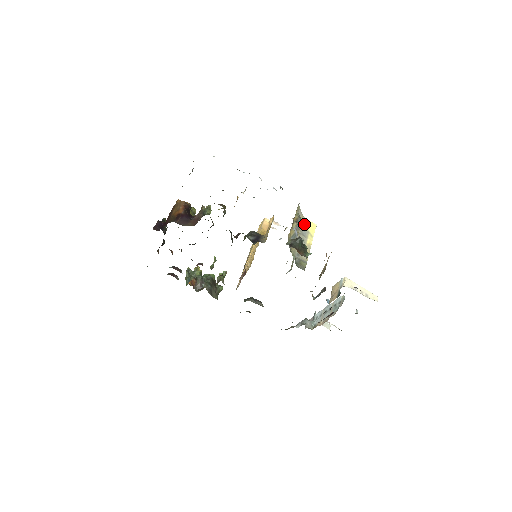
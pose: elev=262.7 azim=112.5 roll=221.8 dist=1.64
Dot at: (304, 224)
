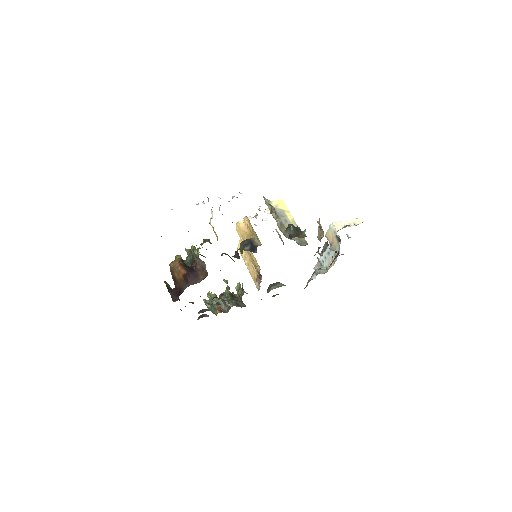
Dot at: (275, 206)
